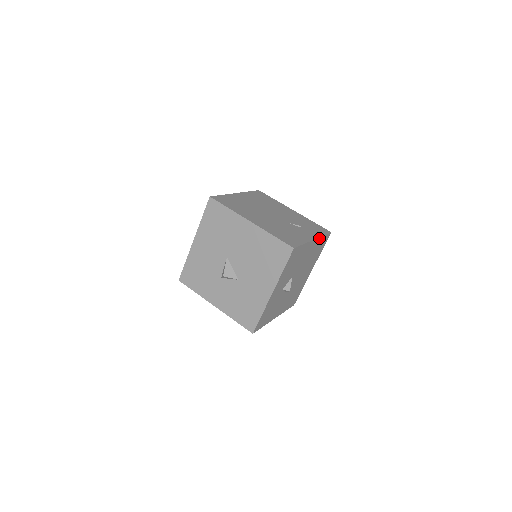
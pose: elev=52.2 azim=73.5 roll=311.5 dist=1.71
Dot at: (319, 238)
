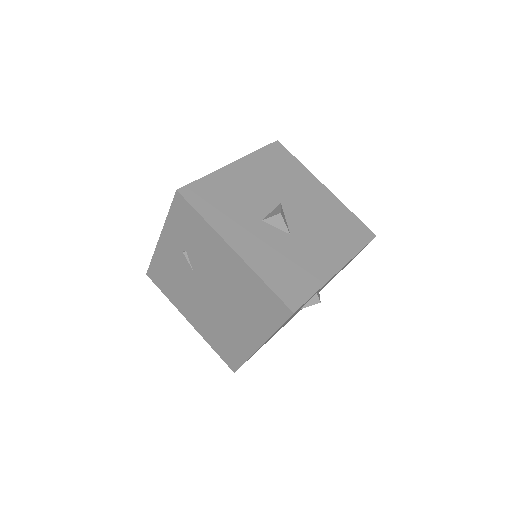
Dot at: occluded
